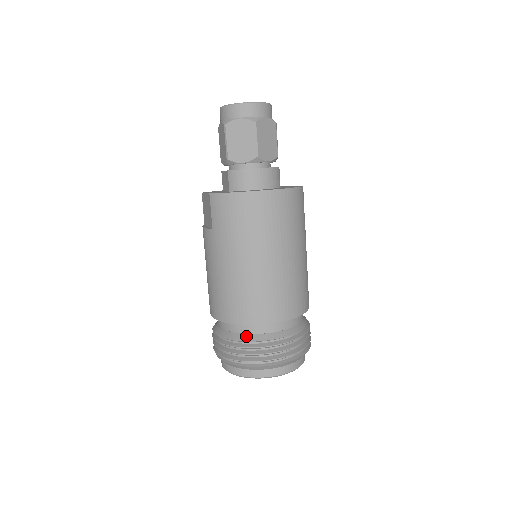
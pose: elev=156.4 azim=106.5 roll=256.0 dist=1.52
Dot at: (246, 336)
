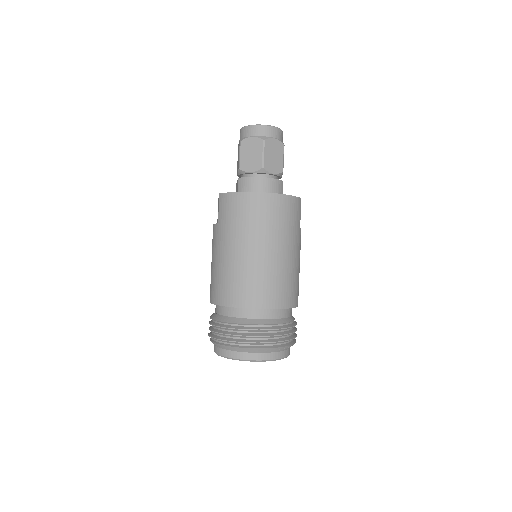
Dot at: (233, 319)
